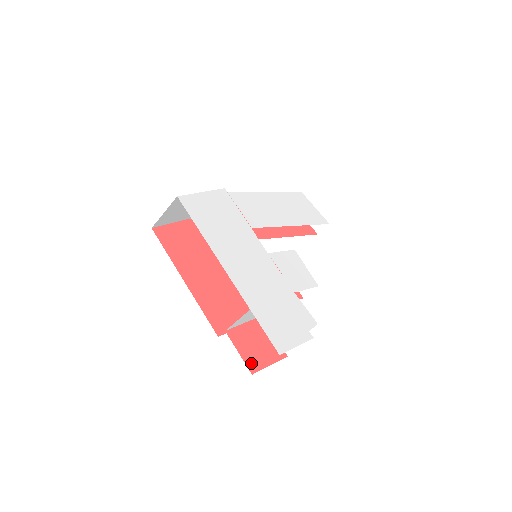
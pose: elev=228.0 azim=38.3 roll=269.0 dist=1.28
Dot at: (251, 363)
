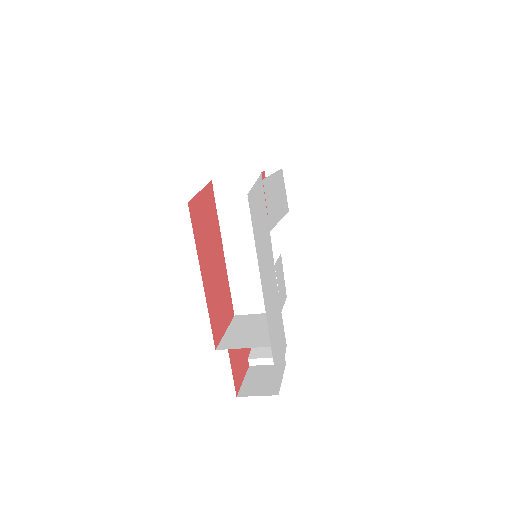
Dot at: (236, 383)
